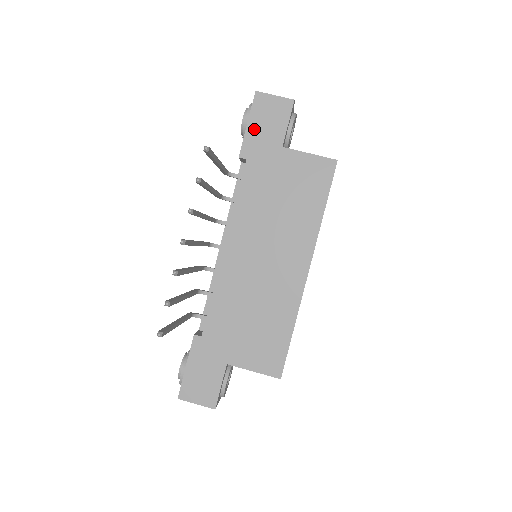
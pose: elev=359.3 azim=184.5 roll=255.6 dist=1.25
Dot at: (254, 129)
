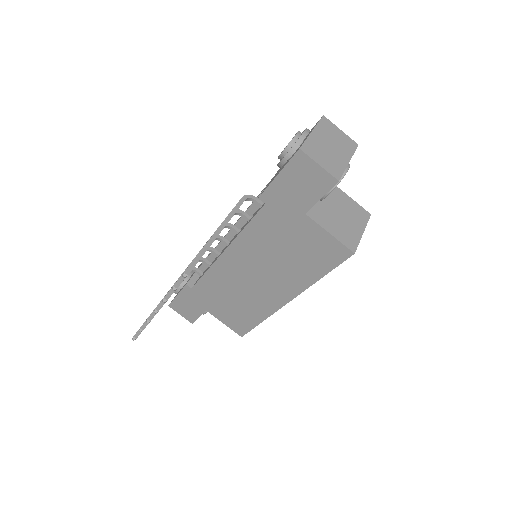
Dot at: (283, 183)
